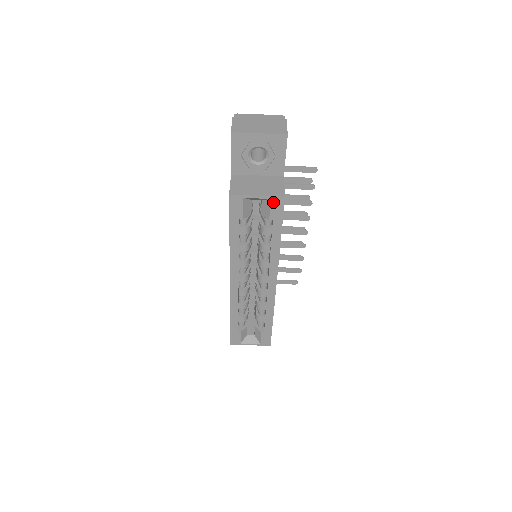
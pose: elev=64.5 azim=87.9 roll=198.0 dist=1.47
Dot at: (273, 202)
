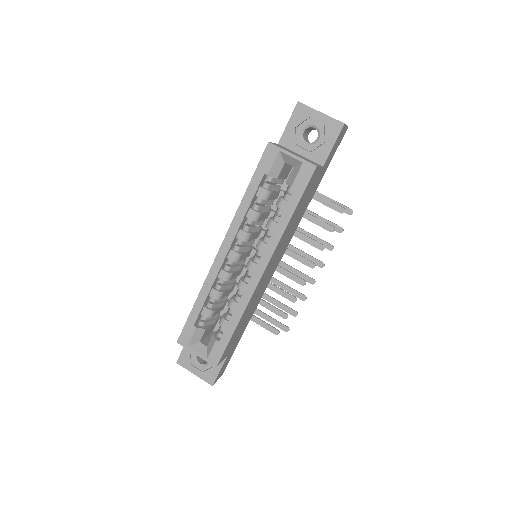
Dot at: (303, 167)
